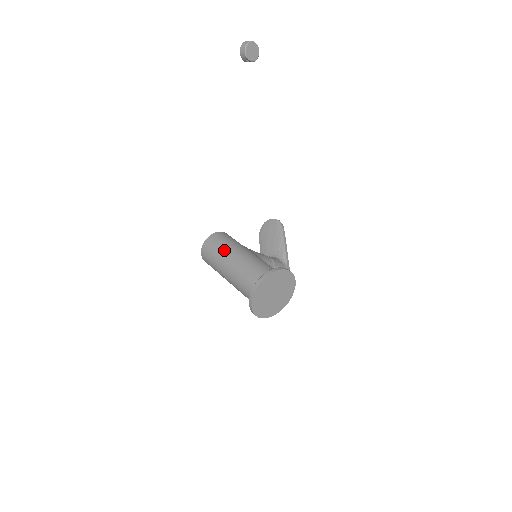
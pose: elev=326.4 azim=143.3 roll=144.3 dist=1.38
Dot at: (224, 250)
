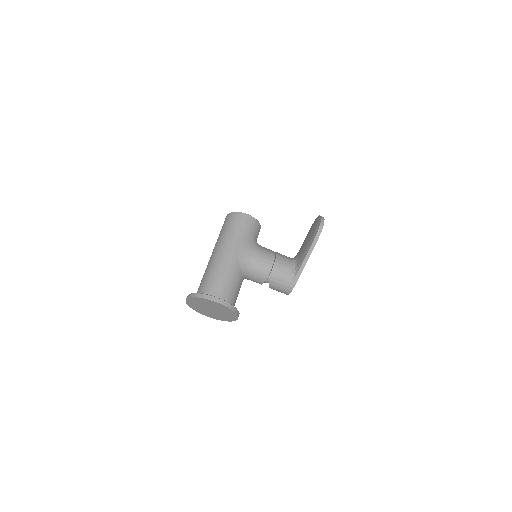
Dot at: (220, 238)
